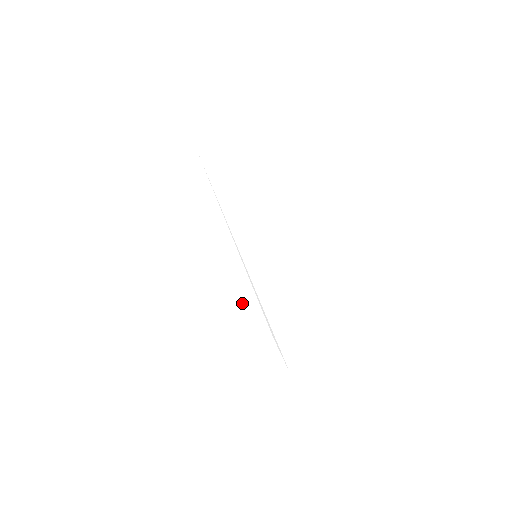
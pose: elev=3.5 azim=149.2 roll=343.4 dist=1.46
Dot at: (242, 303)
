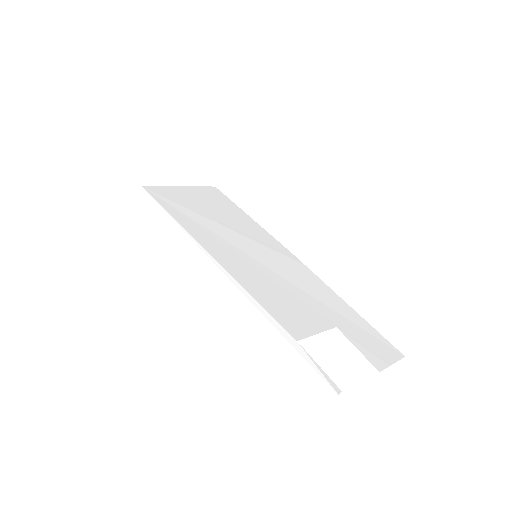
Dot at: (270, 295)
